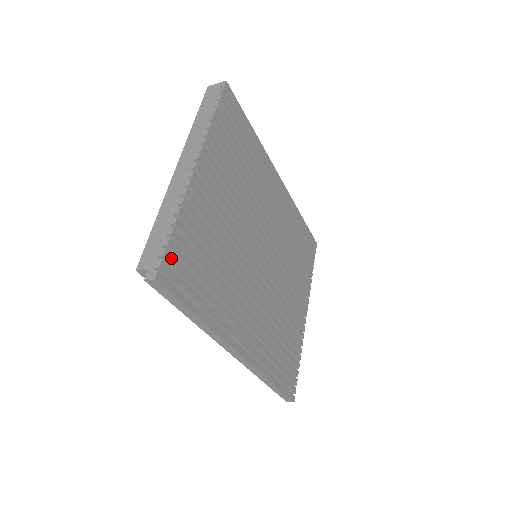
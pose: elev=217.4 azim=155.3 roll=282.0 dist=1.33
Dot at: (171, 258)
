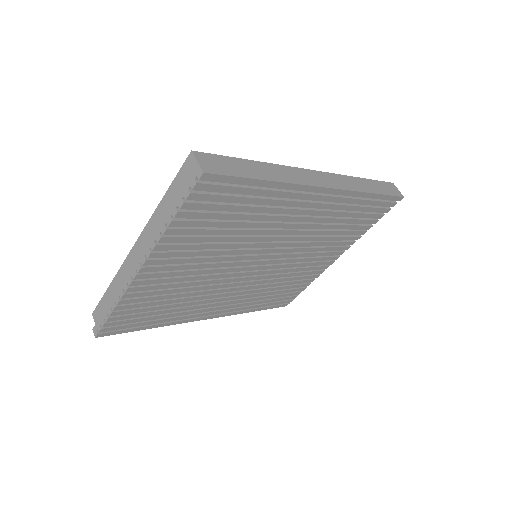
Dot at: (112, 324)
